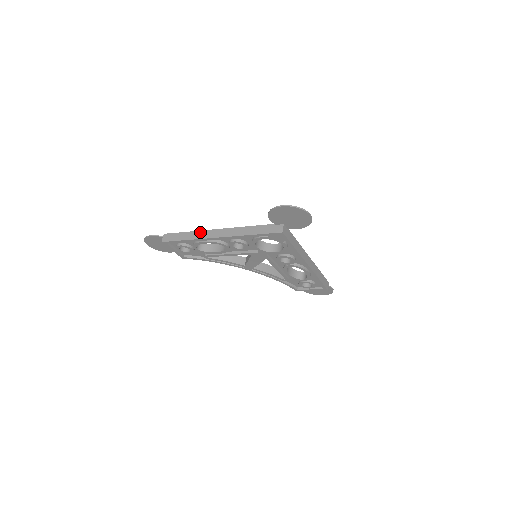
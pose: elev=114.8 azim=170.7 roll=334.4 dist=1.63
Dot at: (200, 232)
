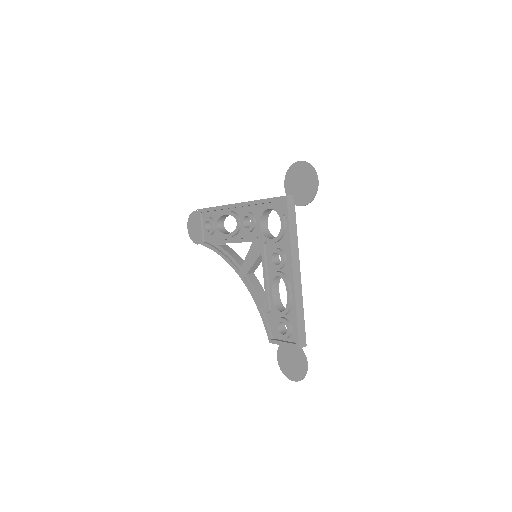
Dot at: occluded
